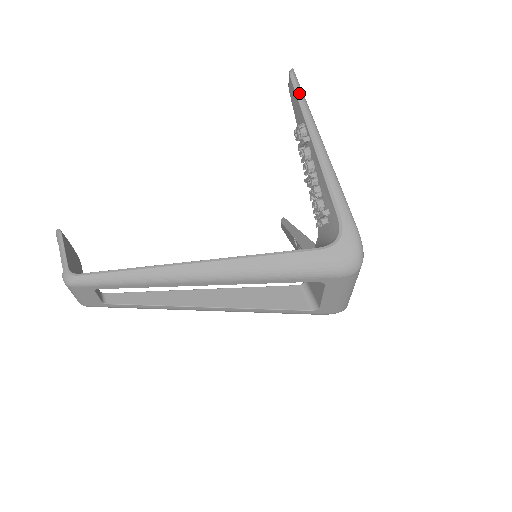
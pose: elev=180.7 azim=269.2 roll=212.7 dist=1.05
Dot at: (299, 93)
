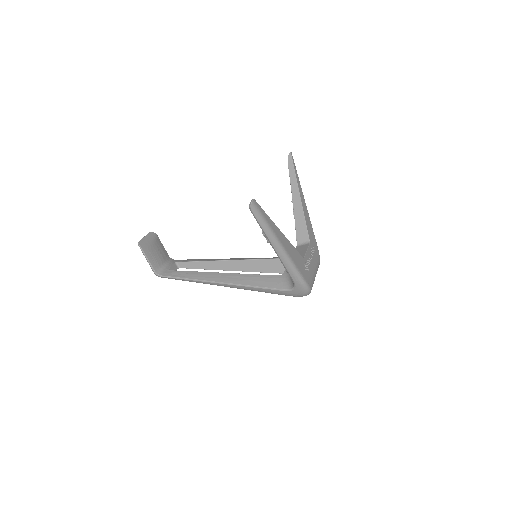
Dot at: (258, 222)
